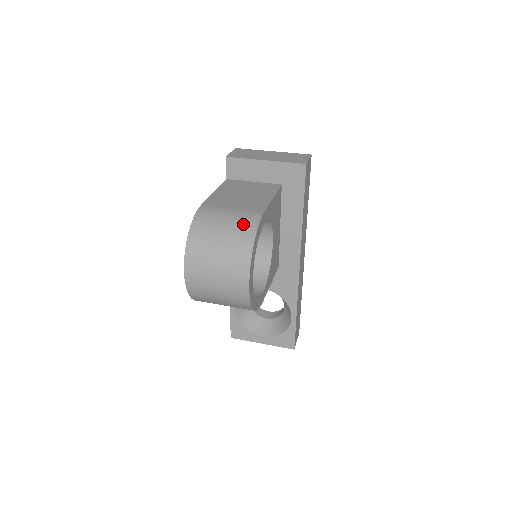
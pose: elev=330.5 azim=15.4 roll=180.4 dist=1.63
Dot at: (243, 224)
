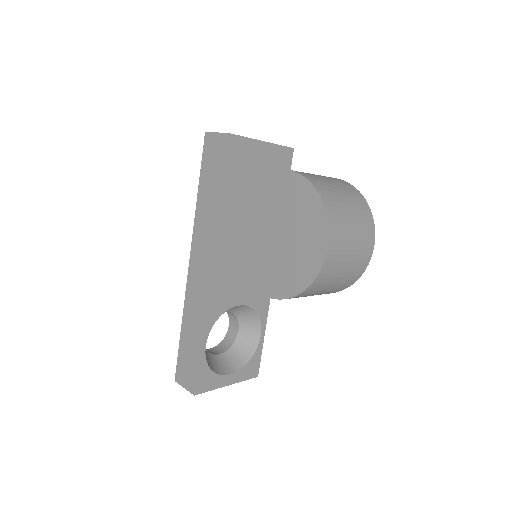
Dot at: (344, 185)
